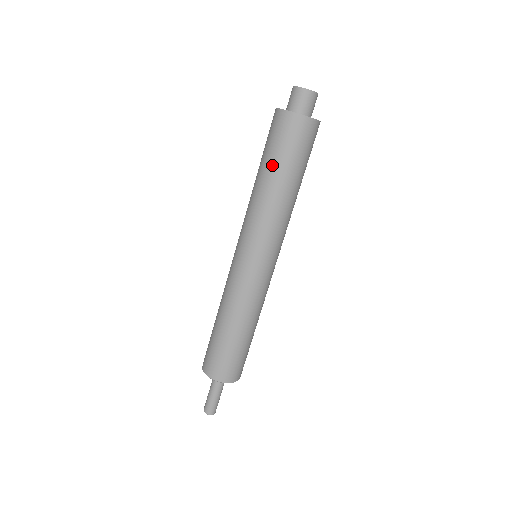
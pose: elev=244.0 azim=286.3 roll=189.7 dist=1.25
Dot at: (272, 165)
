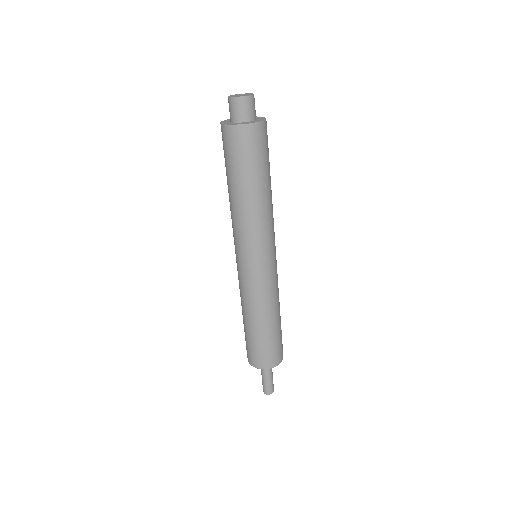
Dot at: (234, 178)
